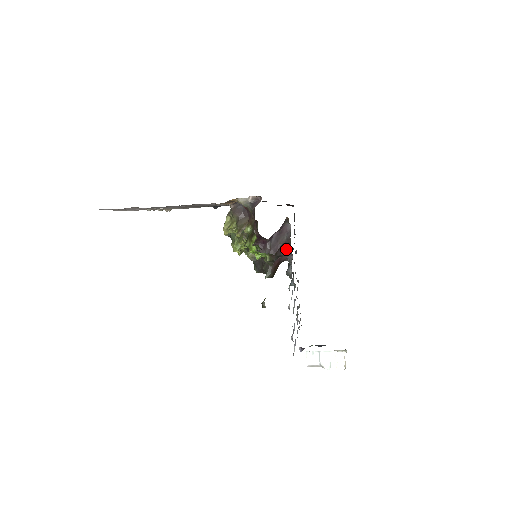
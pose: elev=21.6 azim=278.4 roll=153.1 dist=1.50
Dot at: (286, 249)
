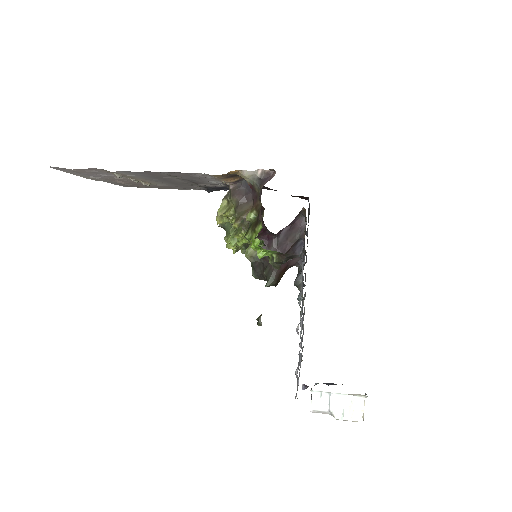
Dot at: (301, 248)
